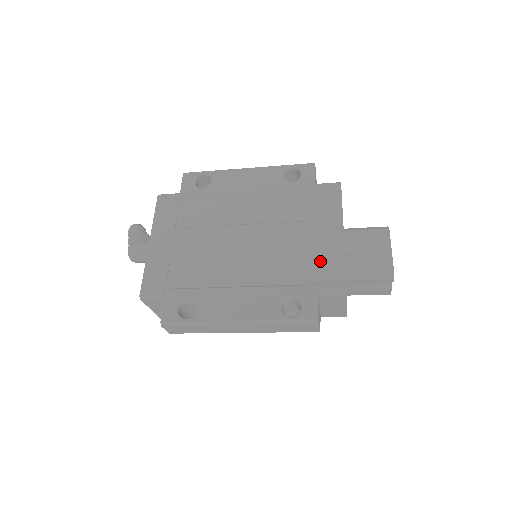
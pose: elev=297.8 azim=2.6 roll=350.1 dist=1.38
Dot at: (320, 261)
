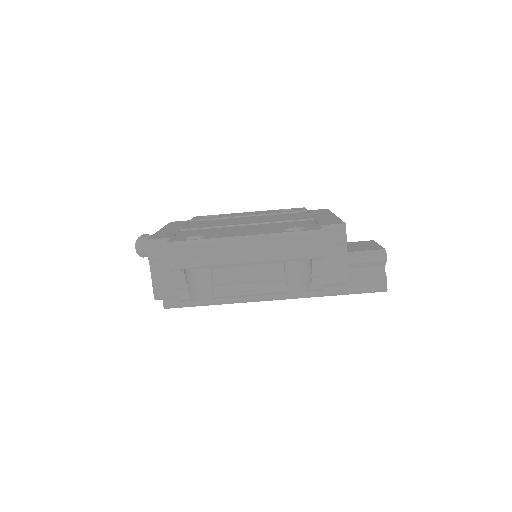
Dot at: (318, 220)
